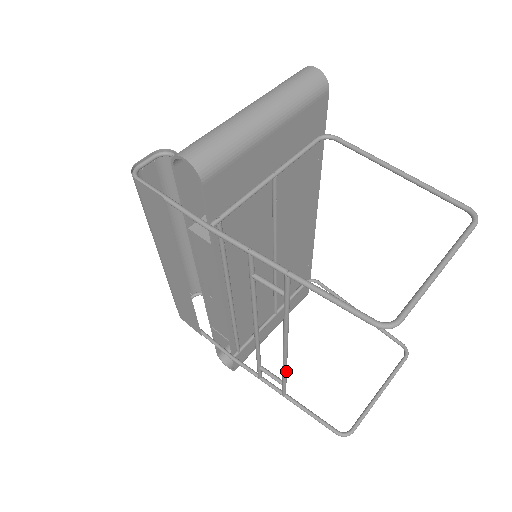
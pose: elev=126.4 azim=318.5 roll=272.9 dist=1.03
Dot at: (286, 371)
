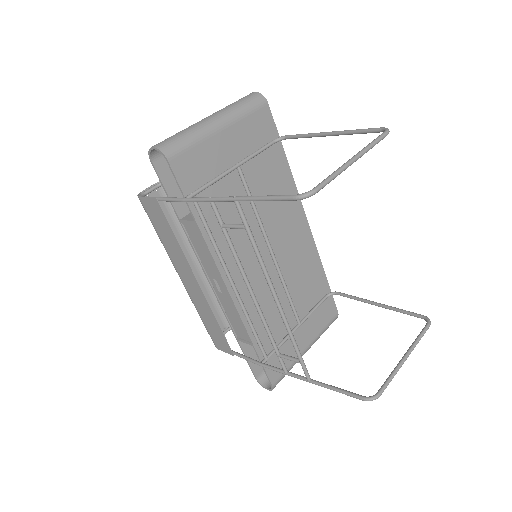
Dot at: (293, 337)
